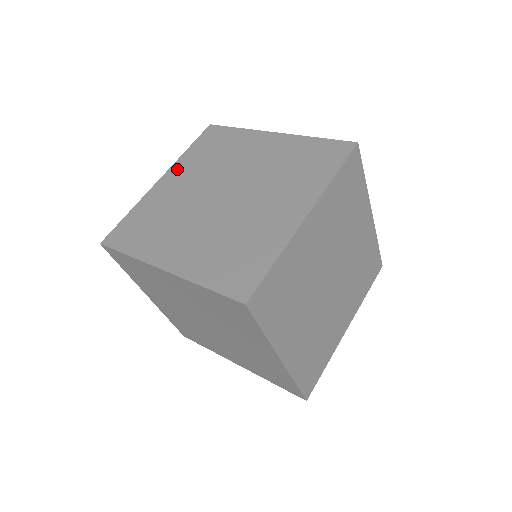
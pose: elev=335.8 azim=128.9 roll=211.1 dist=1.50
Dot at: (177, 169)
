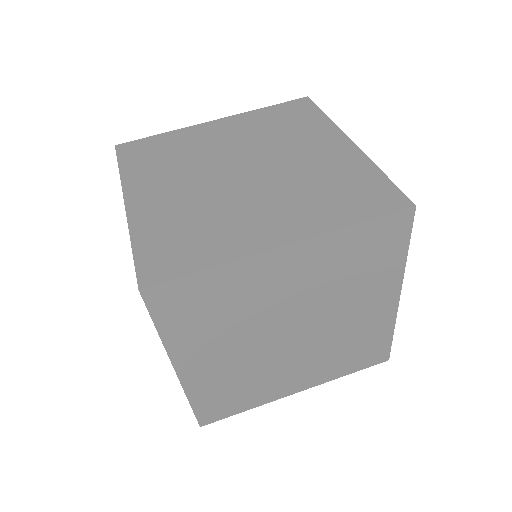
Dot at: (237, 120)
